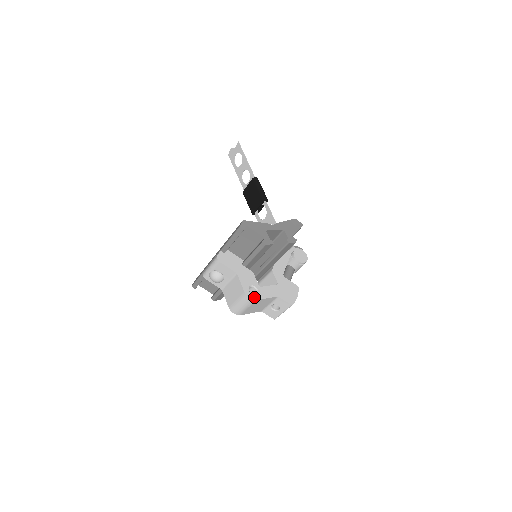
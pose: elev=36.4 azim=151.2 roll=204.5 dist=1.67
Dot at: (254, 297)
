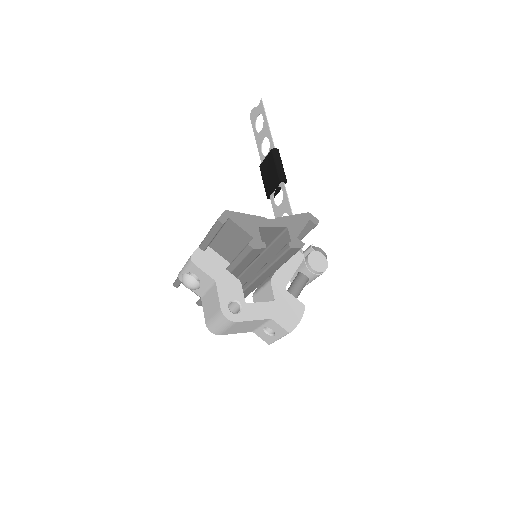
Dot at: (234, 317)
